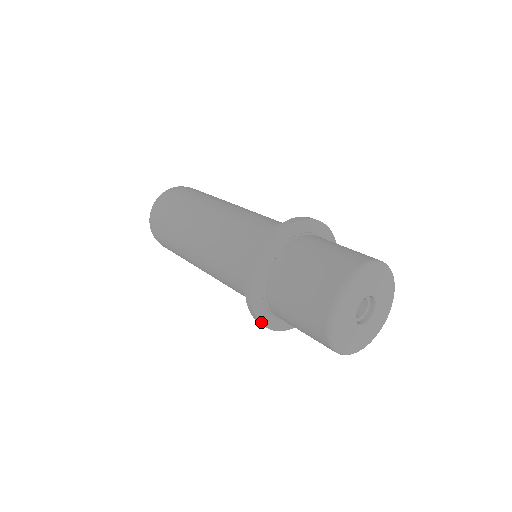
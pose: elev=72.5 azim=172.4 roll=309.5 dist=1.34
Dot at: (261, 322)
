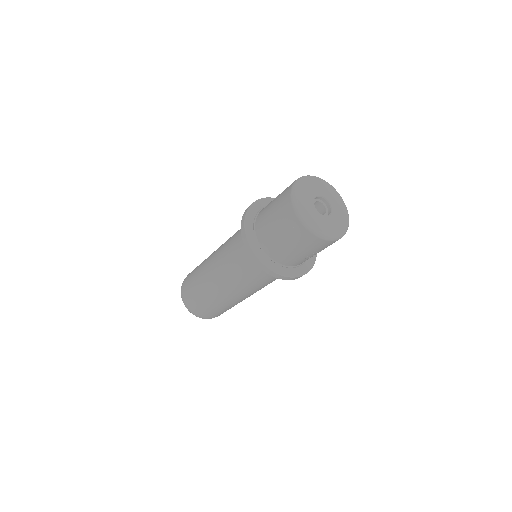
Dot at: (276, 273)
